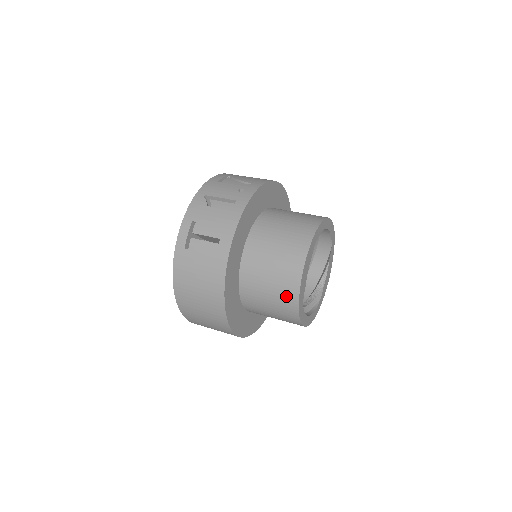
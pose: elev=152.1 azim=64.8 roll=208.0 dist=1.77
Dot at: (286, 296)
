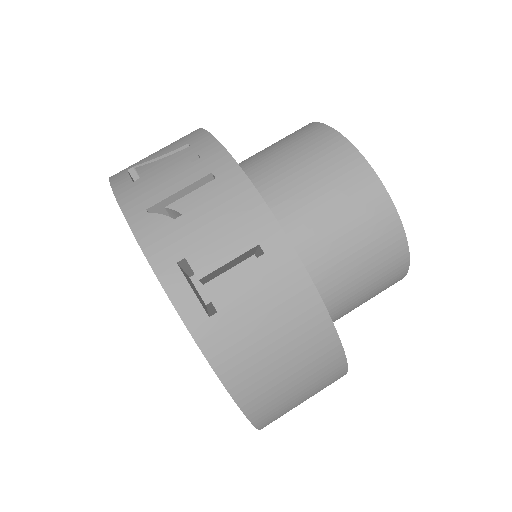
Dot at: (387, 250)
